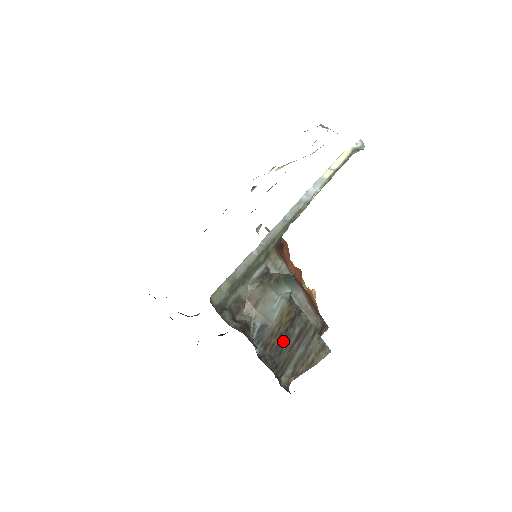
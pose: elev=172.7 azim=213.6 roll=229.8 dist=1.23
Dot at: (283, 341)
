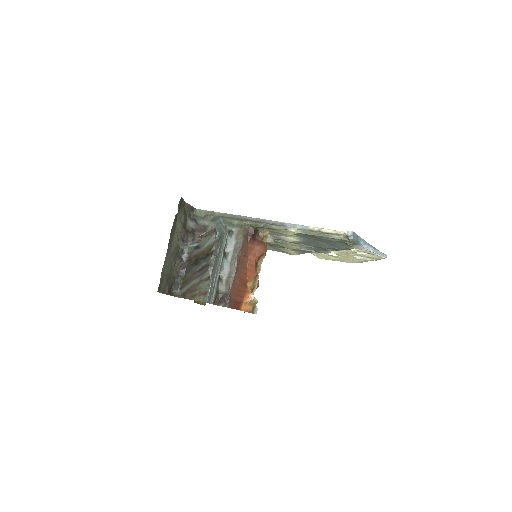
Dot at: (196, 264)
